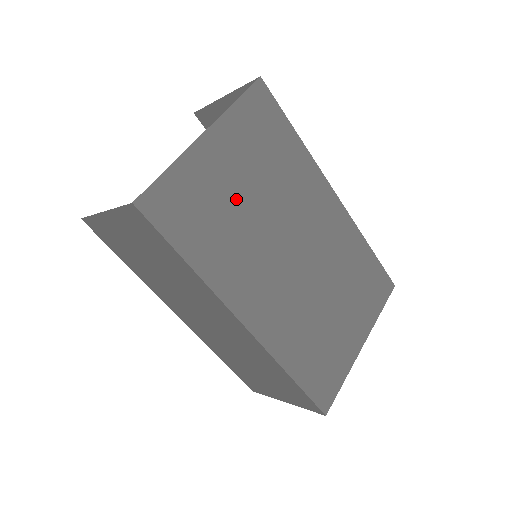
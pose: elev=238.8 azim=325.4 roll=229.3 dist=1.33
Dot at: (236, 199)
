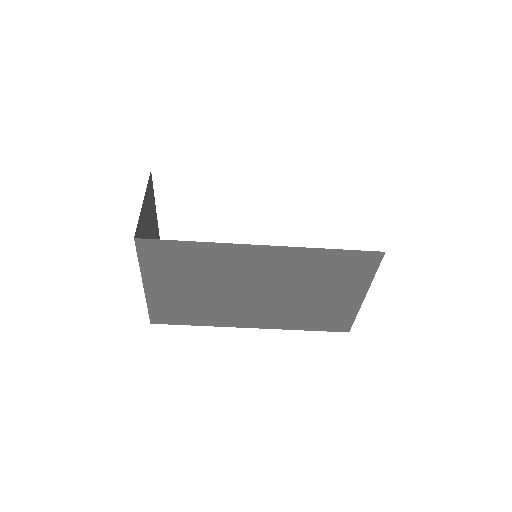
Dot at: (191, 295)
